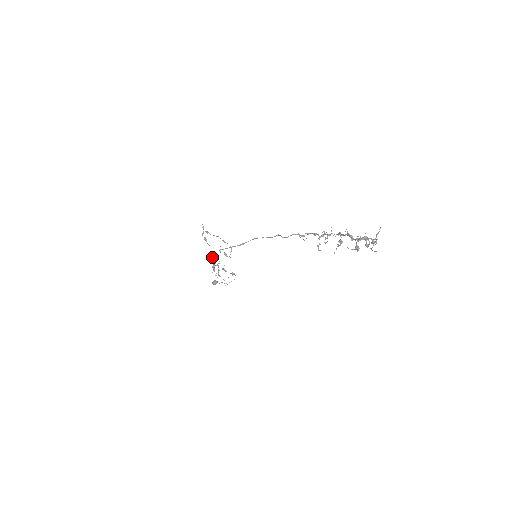
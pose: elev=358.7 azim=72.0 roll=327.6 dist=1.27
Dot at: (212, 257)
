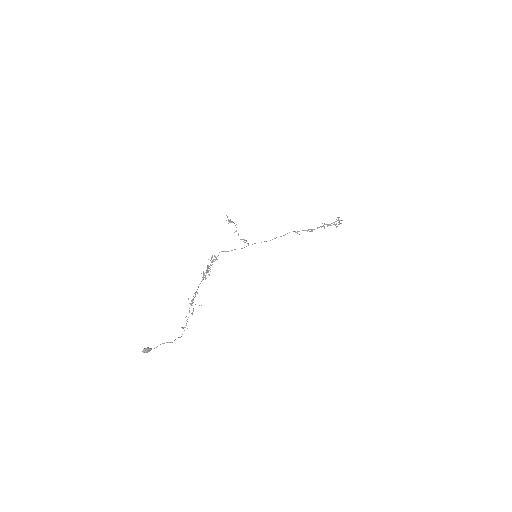
Dot at: (215, 256)
